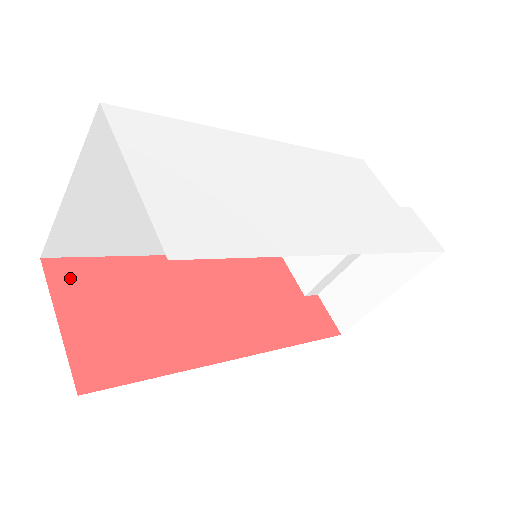
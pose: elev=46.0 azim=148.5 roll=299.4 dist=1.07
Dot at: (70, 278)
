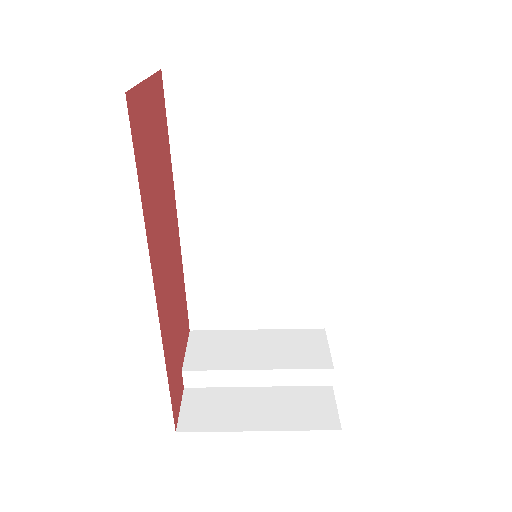
Dot at: (159, 97)
